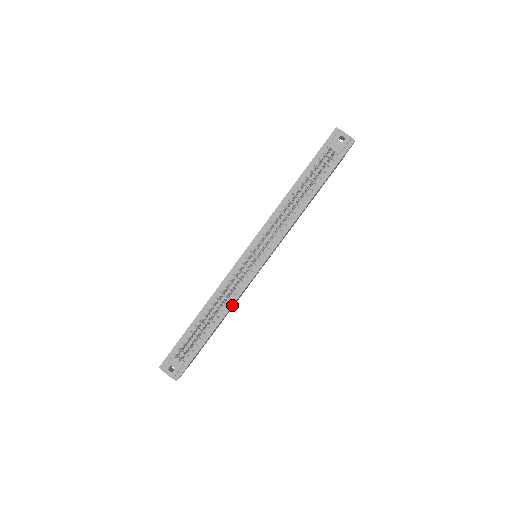
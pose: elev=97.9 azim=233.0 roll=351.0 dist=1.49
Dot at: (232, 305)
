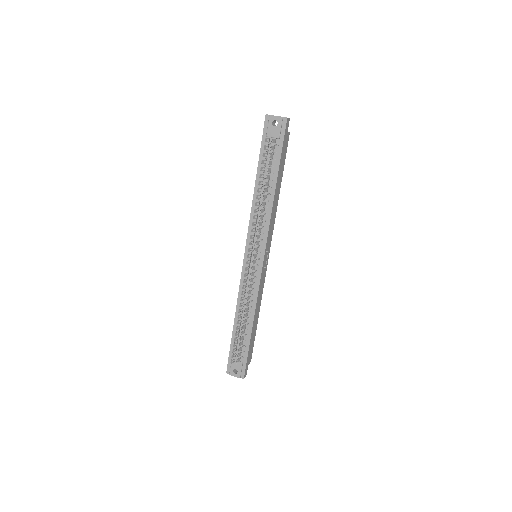
Dot at: (255, 305)
